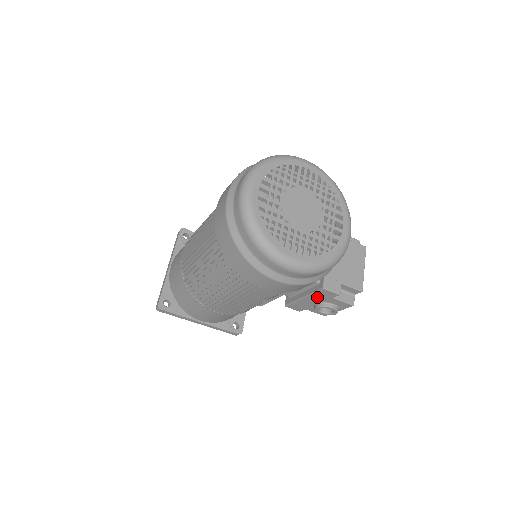
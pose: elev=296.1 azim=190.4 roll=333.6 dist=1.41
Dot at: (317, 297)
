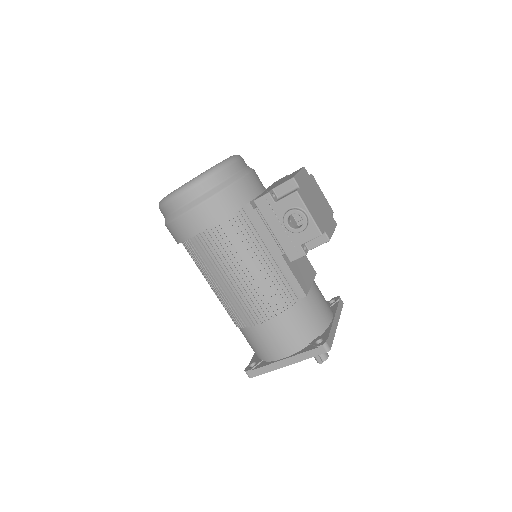
Dot at: (272, 217)
